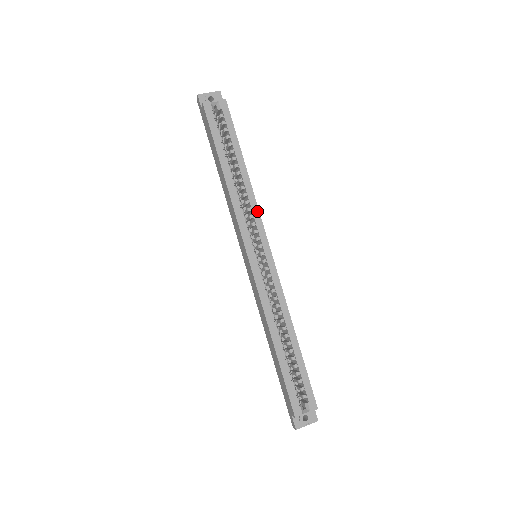
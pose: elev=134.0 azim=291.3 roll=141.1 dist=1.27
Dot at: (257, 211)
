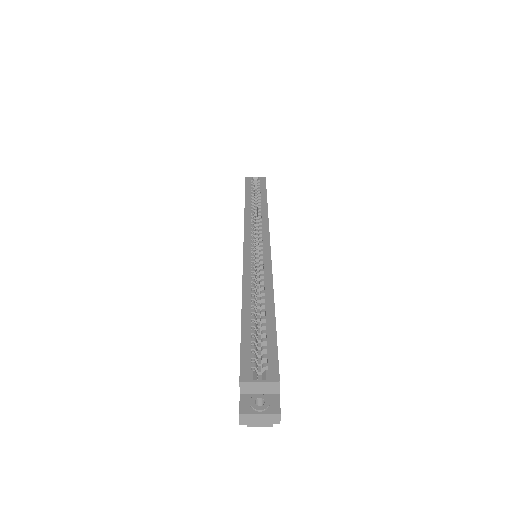
Dot at: (267, 223)
